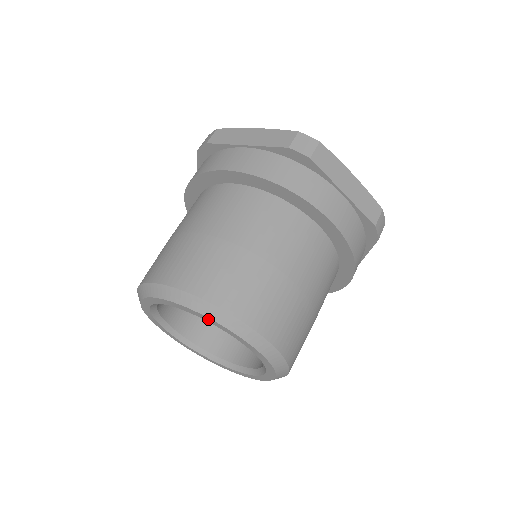
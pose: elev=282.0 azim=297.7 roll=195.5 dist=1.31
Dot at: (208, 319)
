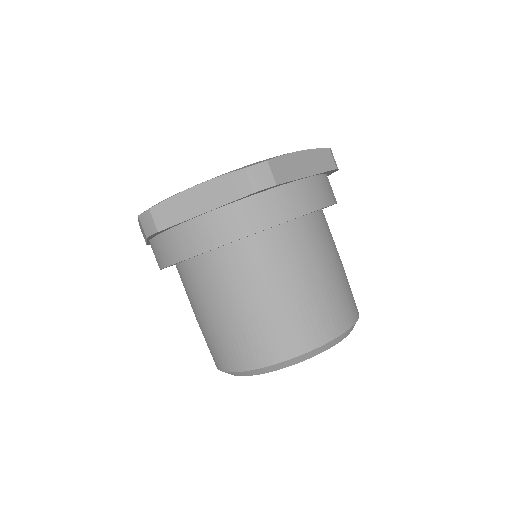
Dot at: (311, 356)
